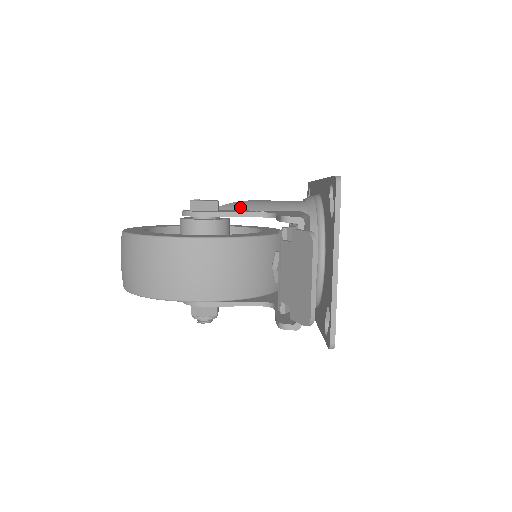
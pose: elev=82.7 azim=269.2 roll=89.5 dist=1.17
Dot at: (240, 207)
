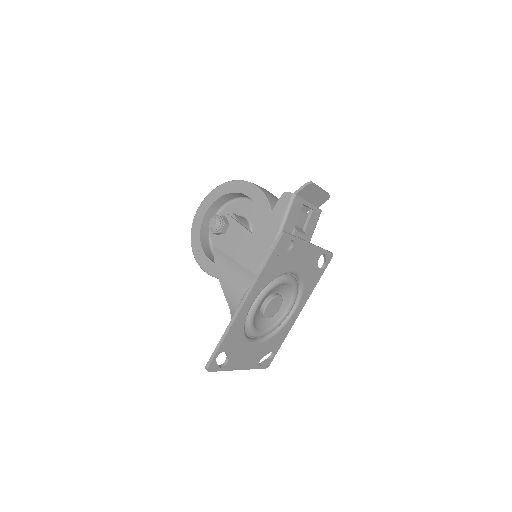
Dot at: occluded
